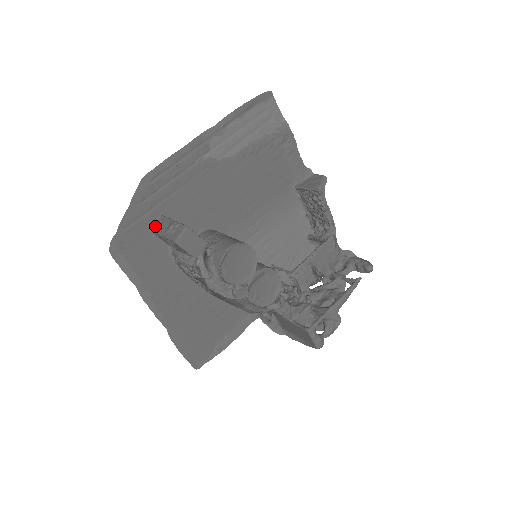
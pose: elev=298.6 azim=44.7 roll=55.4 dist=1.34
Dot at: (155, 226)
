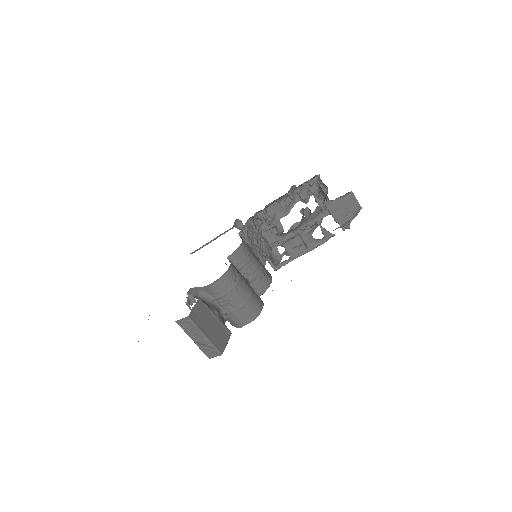
Dot at: (181, 323)
